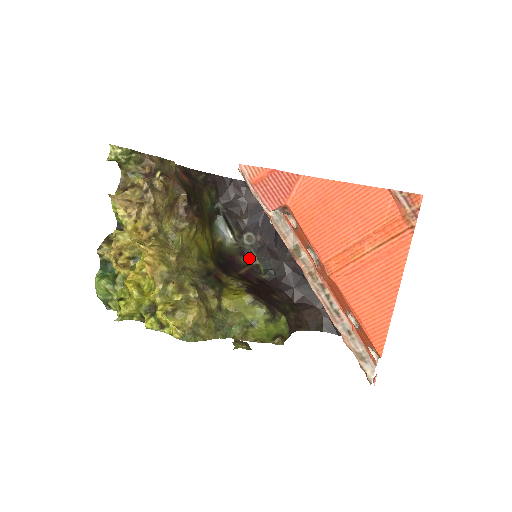
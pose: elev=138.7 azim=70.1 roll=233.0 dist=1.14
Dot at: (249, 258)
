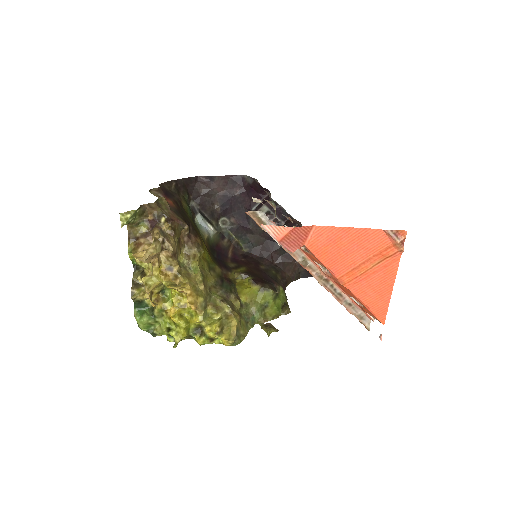
Dot at: (229, 239)
